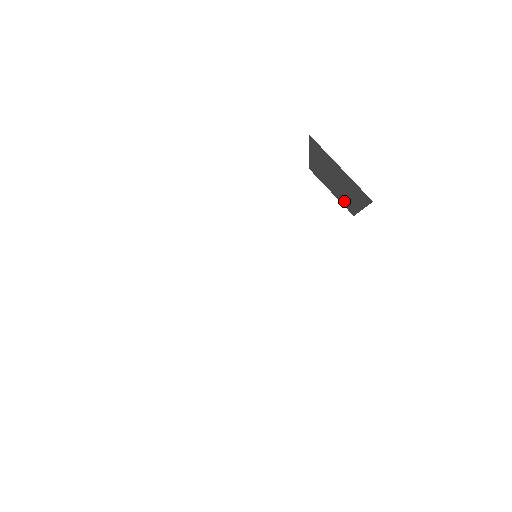
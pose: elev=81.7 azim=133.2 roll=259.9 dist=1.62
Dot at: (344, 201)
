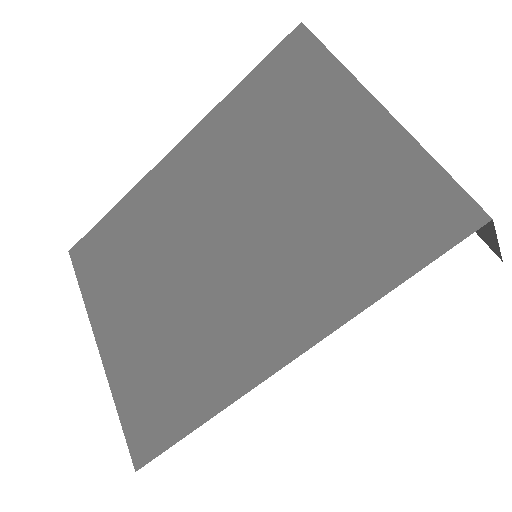
Dot at: occluded
